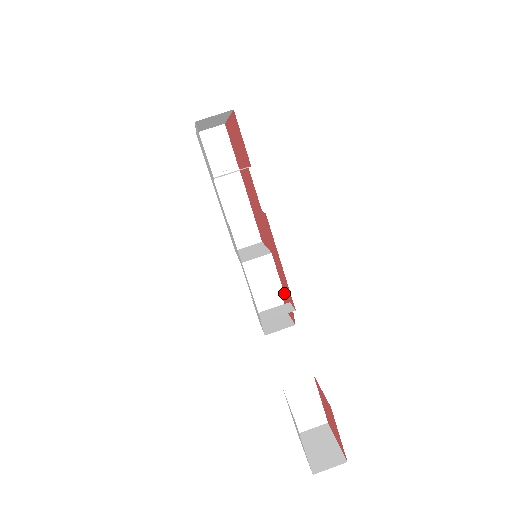
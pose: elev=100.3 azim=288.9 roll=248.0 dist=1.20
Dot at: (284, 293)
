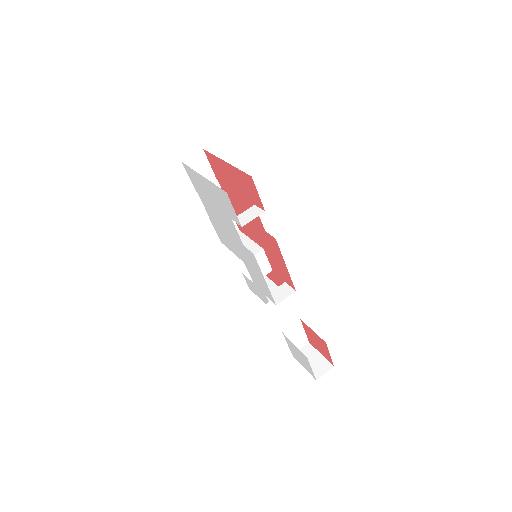
Dot at: (274, 272)
